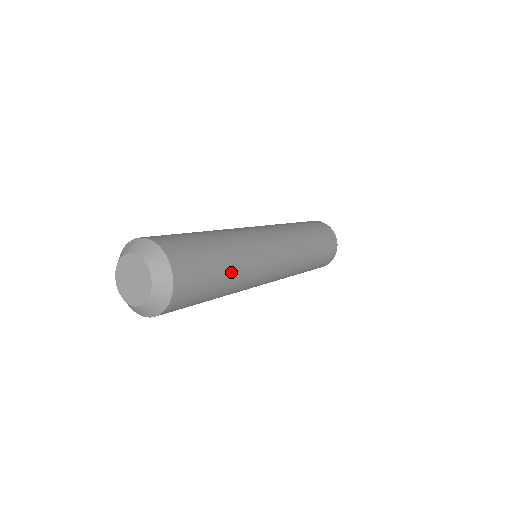
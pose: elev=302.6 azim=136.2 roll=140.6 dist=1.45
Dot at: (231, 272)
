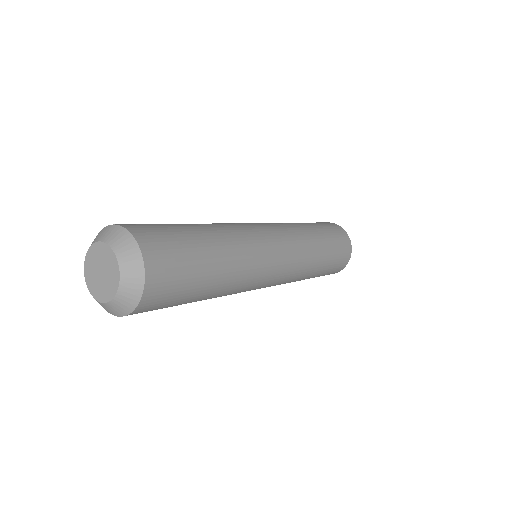
Dot at: (220, 261)
